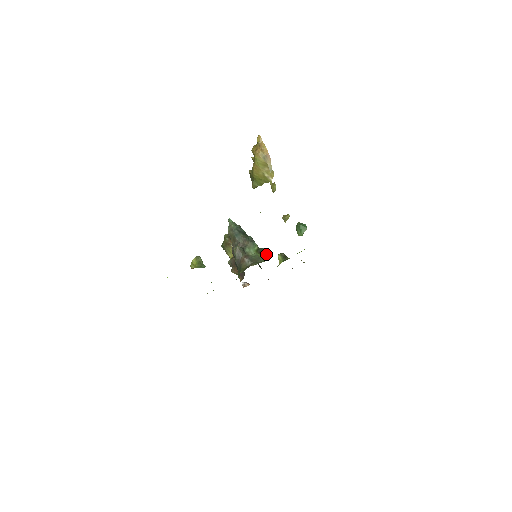
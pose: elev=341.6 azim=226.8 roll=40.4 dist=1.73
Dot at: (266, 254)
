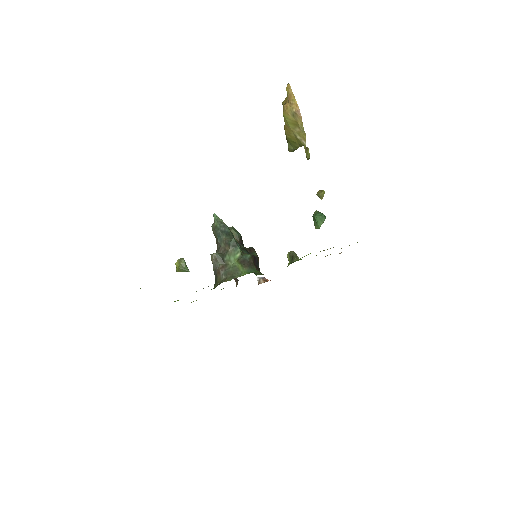
Dot at: (251, 263)
